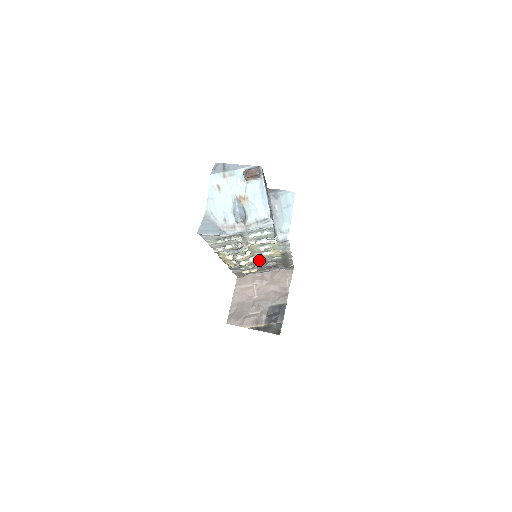
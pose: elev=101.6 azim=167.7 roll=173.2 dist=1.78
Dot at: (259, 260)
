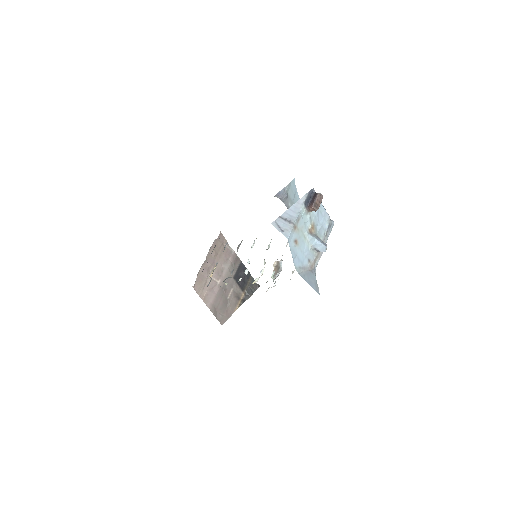
Dot at: occluded
